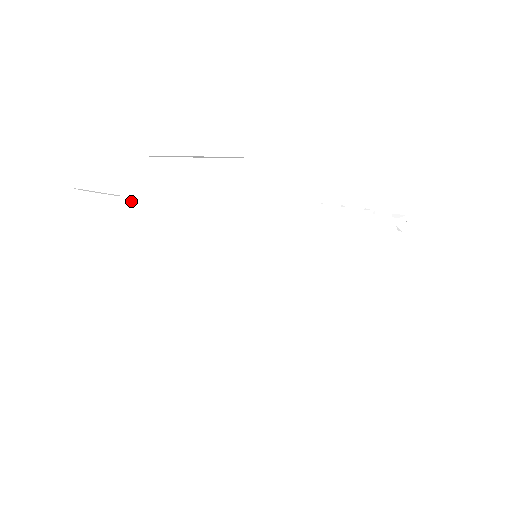
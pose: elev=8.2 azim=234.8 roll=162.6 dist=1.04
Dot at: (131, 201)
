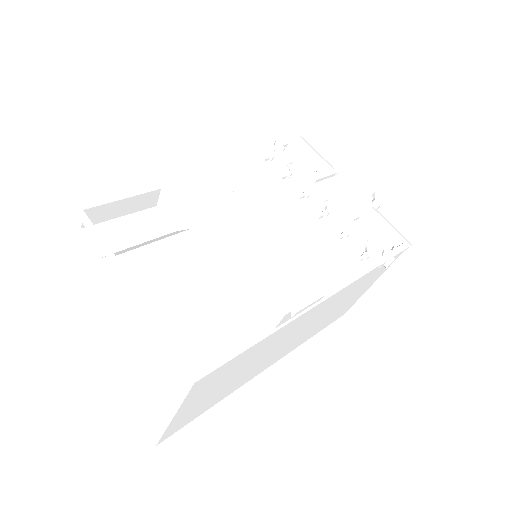
Dot at: (195, 390)
